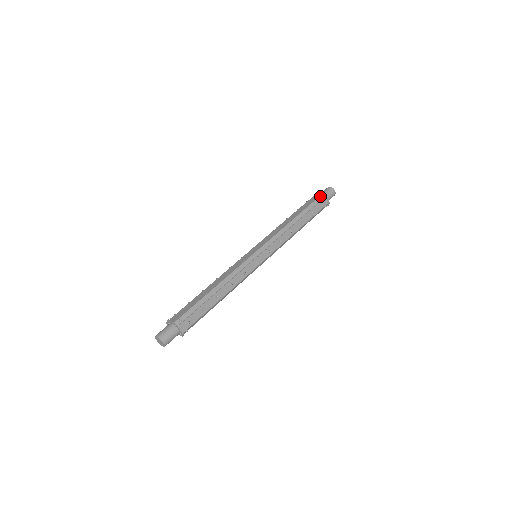
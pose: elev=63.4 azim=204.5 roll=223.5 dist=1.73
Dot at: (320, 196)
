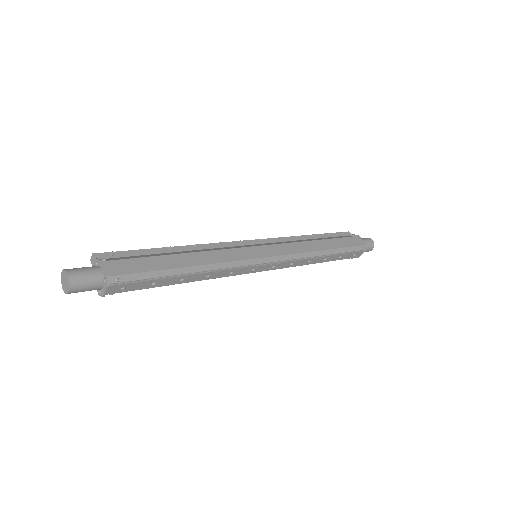
Dot at: (361, 246)
